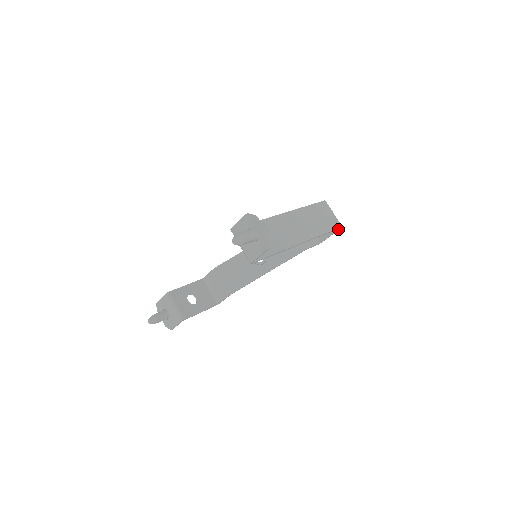
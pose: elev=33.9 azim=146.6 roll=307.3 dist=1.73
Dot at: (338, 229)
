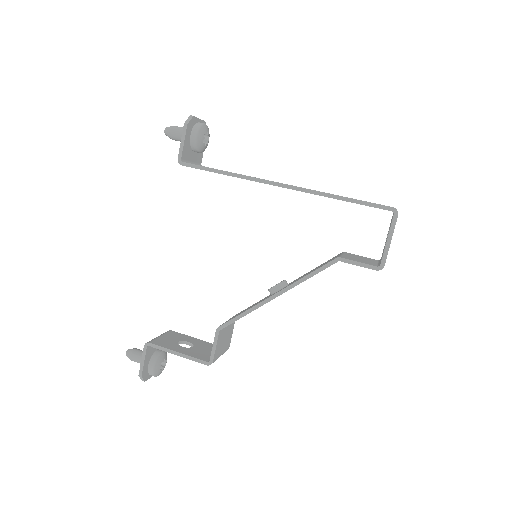
Dot at: (392, 218)
